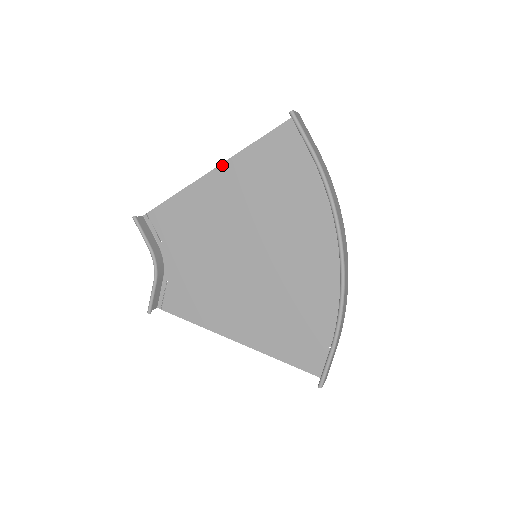
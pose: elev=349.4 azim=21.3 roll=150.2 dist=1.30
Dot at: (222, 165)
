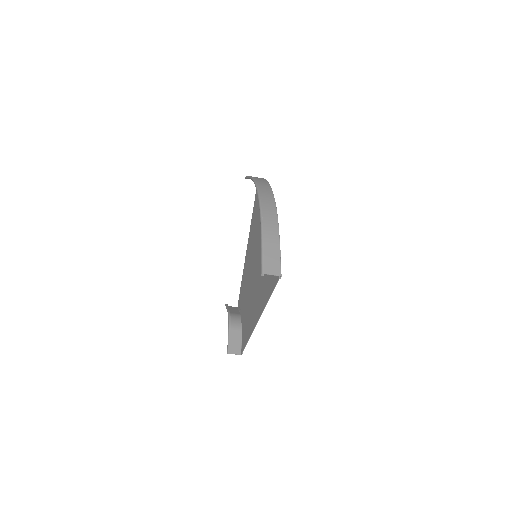
Dot at: occluded
